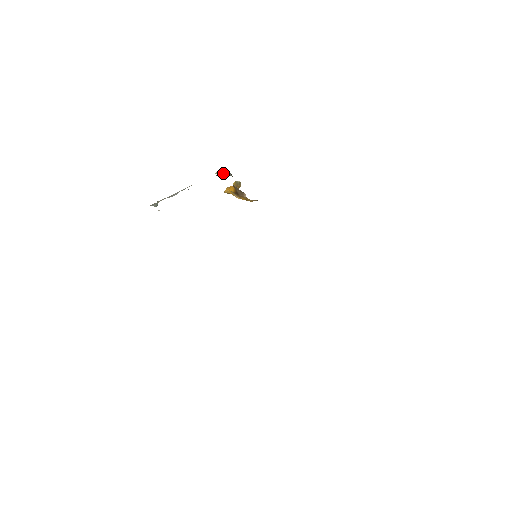
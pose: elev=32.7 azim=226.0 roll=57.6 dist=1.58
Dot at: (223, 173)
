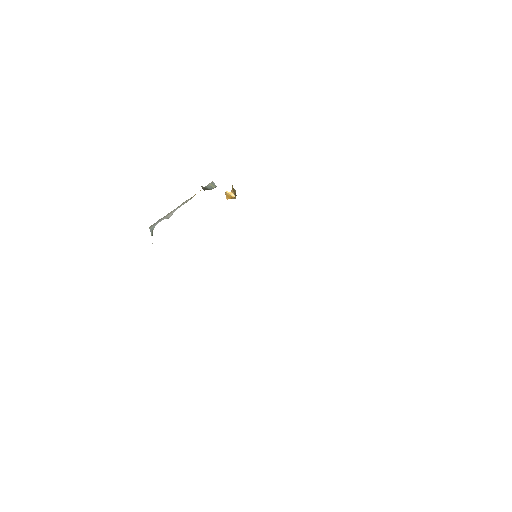
Dot at: occluded
